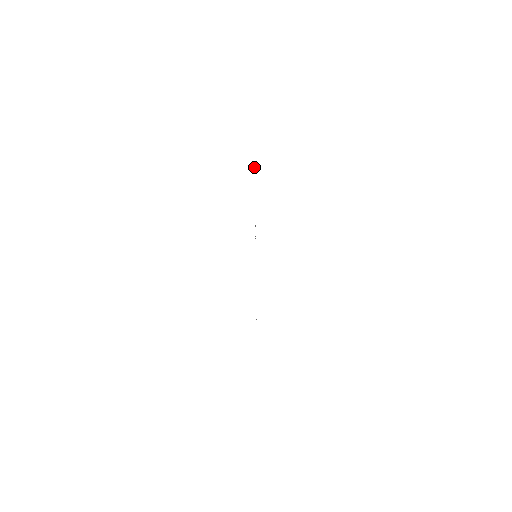
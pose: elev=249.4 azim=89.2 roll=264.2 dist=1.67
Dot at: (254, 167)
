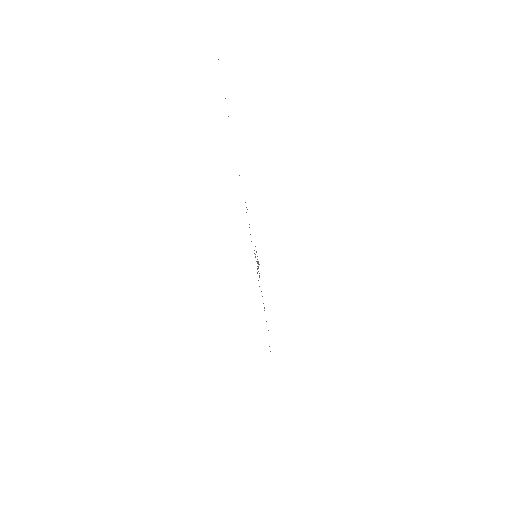
Dot at: occluded
